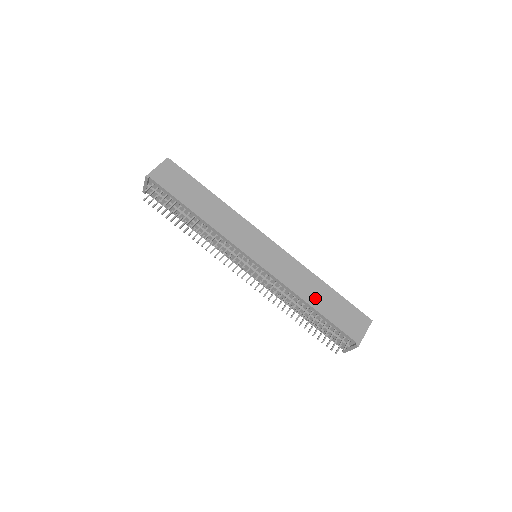
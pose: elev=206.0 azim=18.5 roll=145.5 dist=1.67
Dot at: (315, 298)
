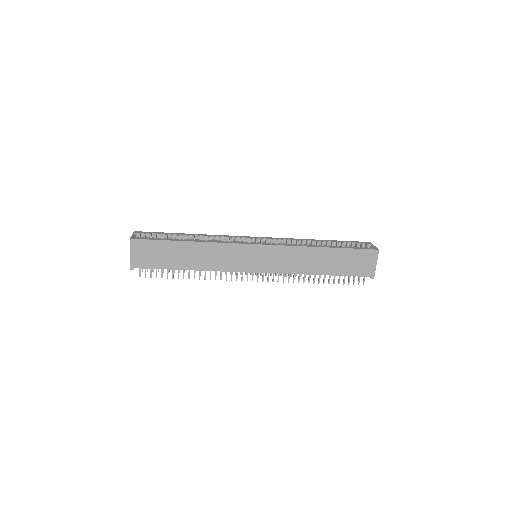
Dot at: (322, 266)
